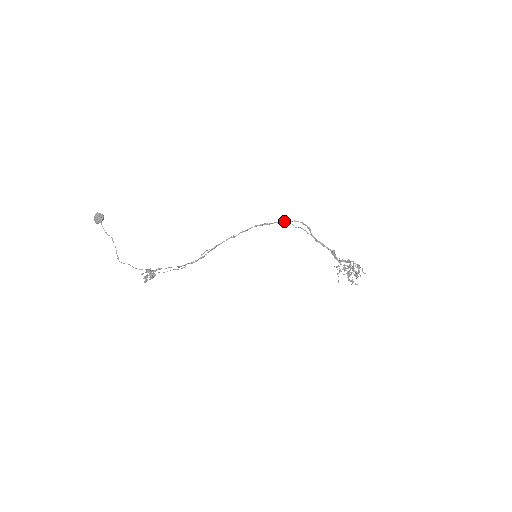
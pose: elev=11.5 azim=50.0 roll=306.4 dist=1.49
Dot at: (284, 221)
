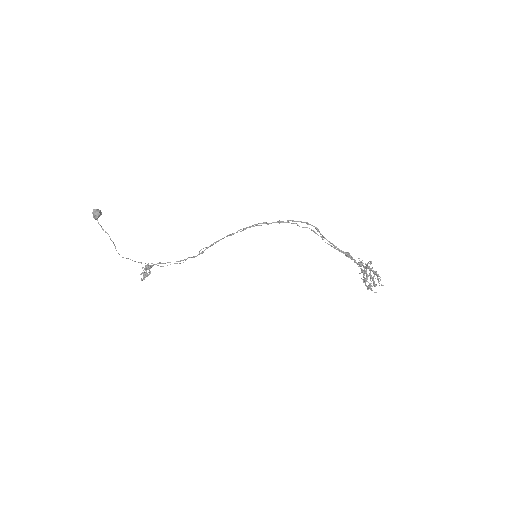
Dot at: occluded
